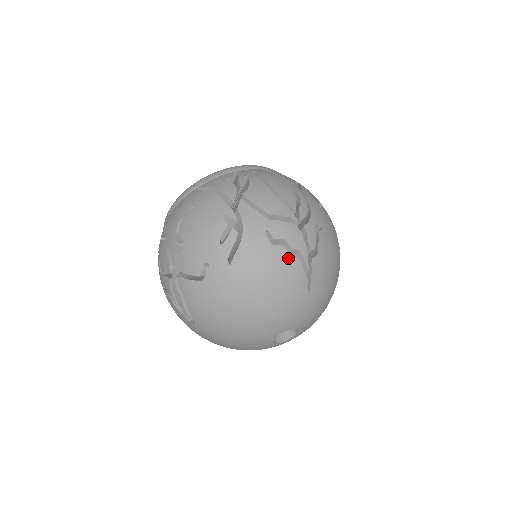
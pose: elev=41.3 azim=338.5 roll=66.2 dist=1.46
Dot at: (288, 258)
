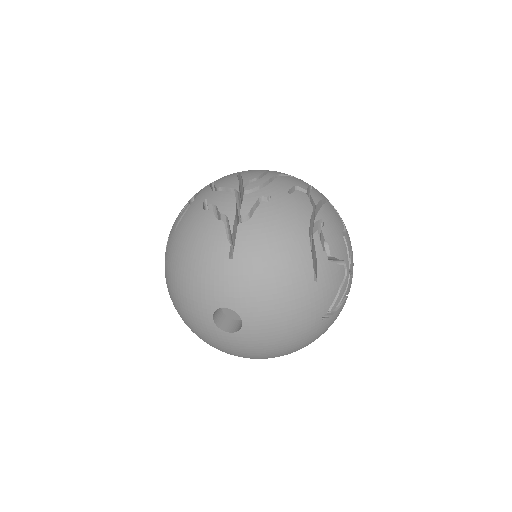
Dot at: (212, 221)
